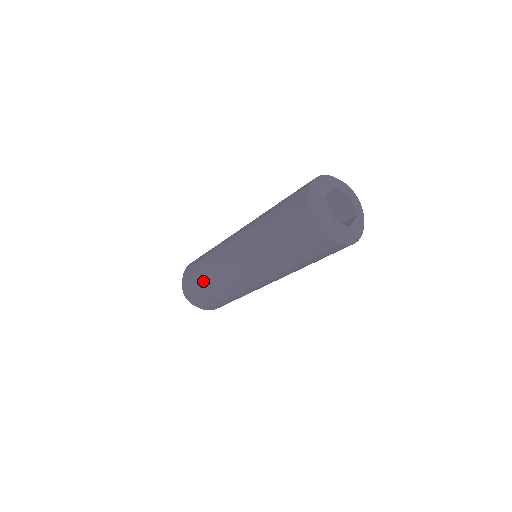
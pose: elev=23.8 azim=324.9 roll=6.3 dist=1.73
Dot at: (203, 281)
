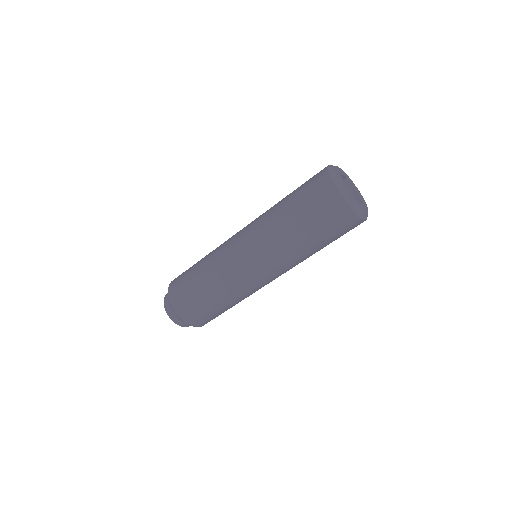
Dot at: (210, 300)
